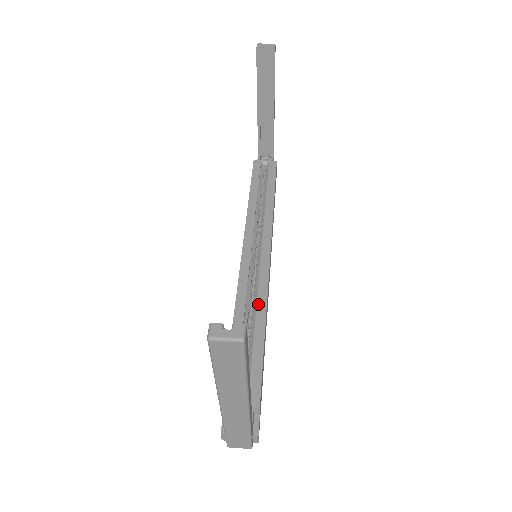
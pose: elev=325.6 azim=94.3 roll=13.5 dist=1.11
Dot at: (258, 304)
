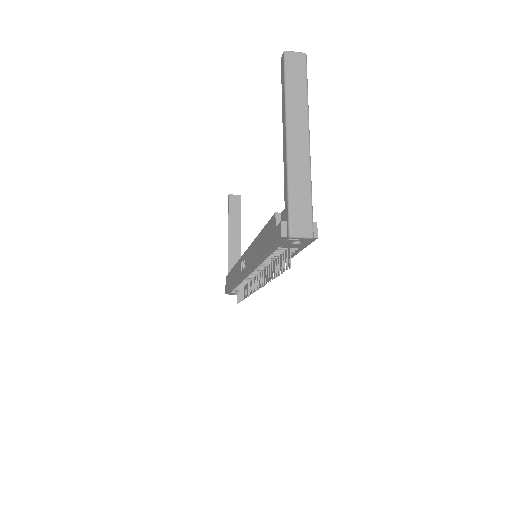
Dot at: occluded
